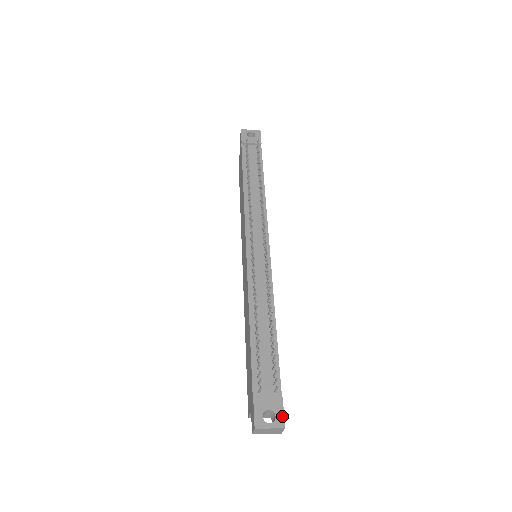
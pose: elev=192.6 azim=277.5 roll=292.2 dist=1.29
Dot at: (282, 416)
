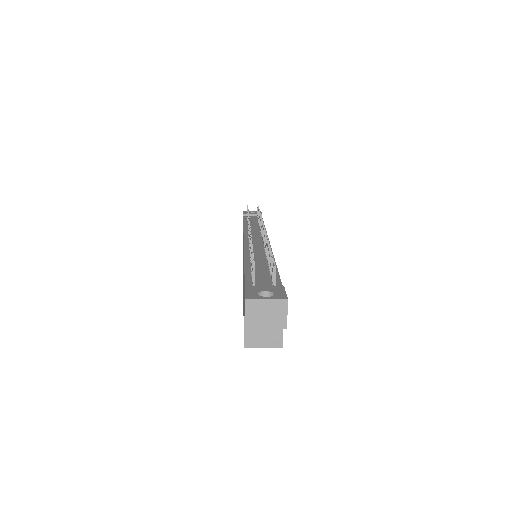
Dot at: (283, 294)
